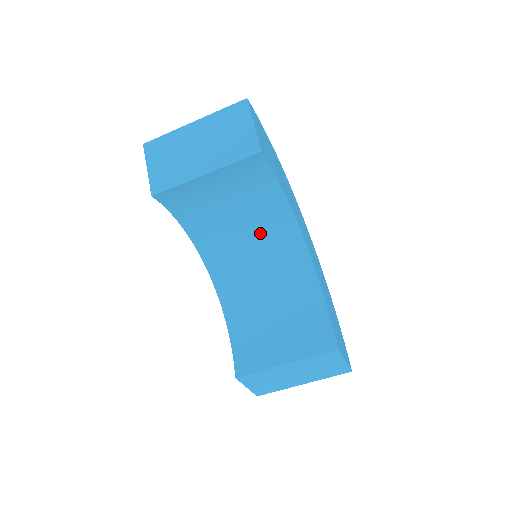
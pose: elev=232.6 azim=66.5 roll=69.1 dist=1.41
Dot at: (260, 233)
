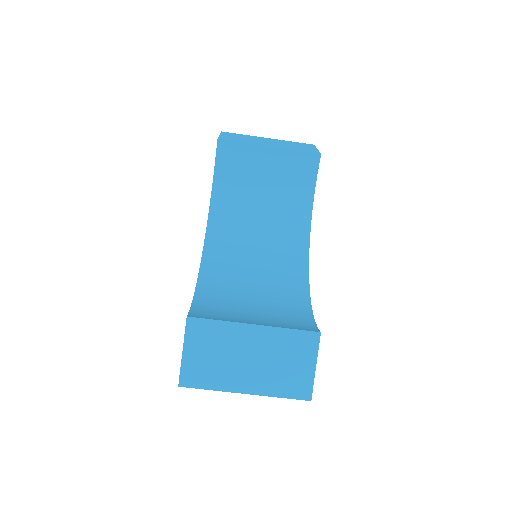
Dot at: (273, 235)
